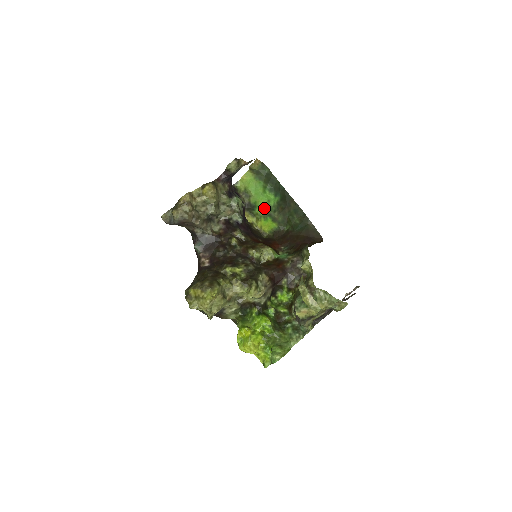
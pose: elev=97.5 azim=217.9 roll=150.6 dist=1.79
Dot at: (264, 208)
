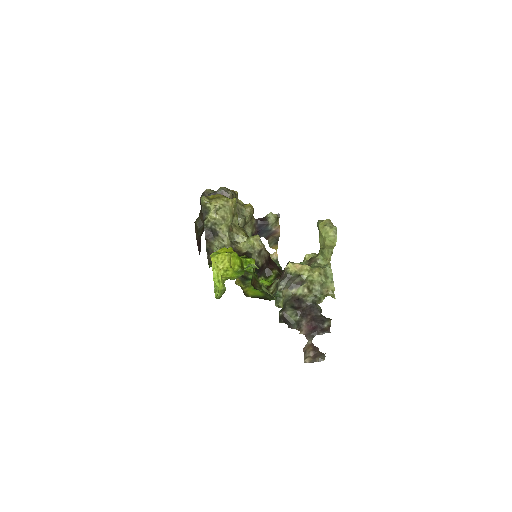
Dot at: occluded
